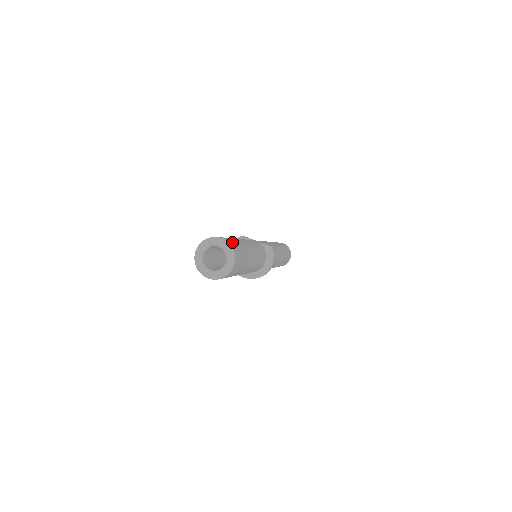
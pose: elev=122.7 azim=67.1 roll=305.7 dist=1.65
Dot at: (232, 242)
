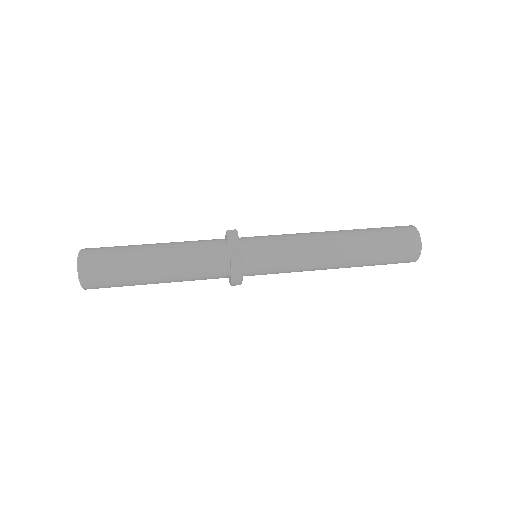
Dot at: (94, 262)
